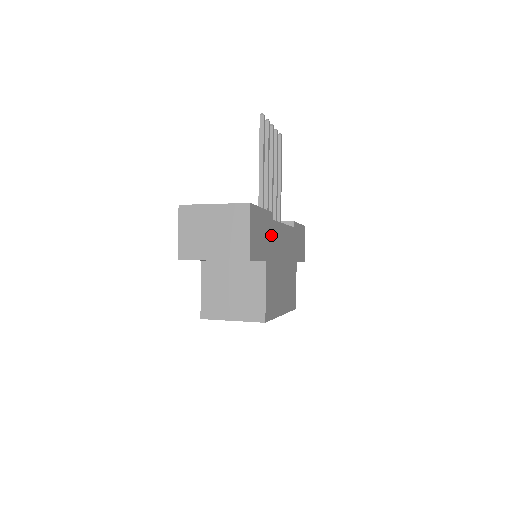
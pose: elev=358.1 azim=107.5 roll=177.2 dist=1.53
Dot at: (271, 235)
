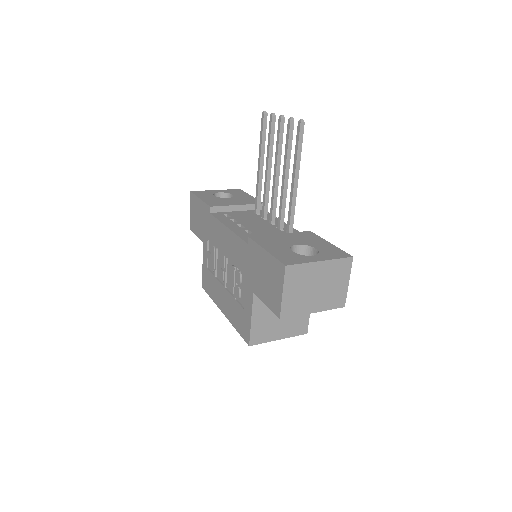
Dot at: occluded
